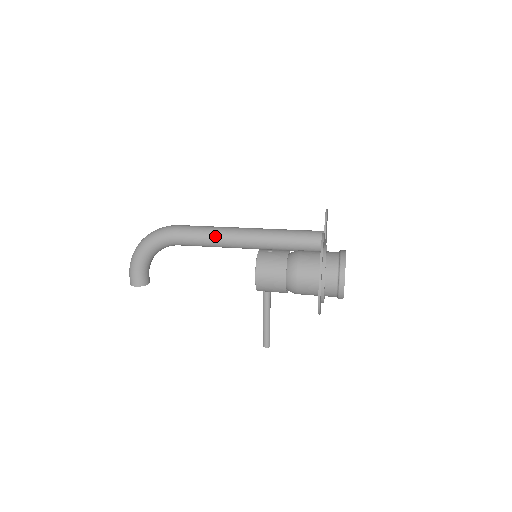
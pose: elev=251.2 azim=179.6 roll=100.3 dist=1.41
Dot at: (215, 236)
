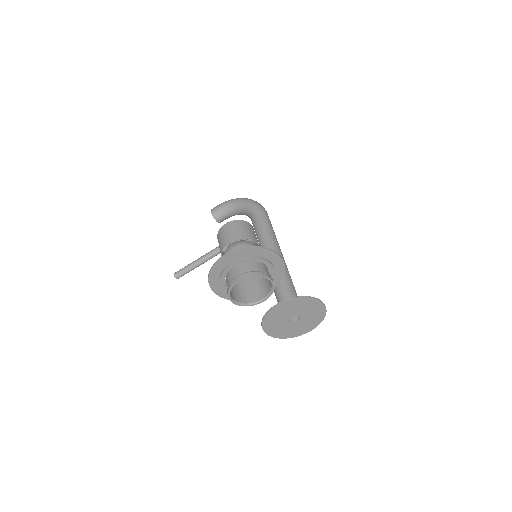
Dot at: (267, 235)
